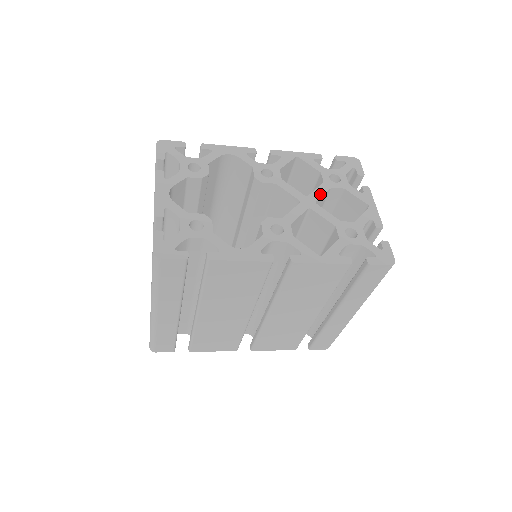
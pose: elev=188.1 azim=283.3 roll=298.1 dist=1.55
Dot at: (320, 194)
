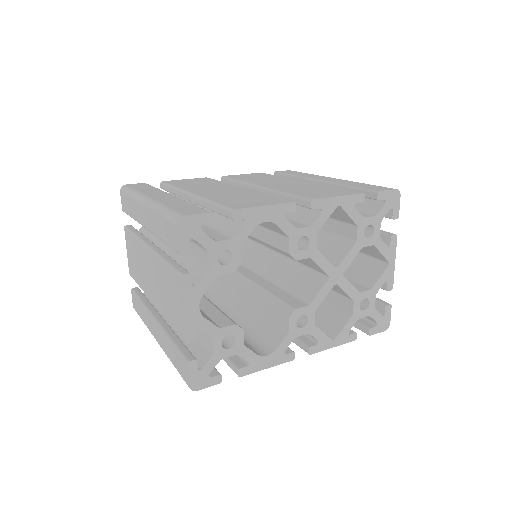
Dot at: (350, 261)
